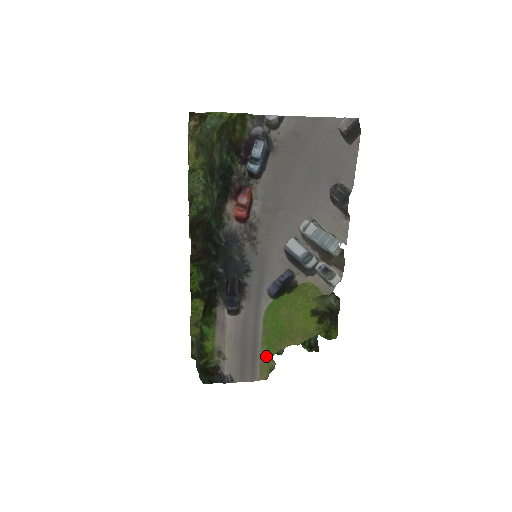
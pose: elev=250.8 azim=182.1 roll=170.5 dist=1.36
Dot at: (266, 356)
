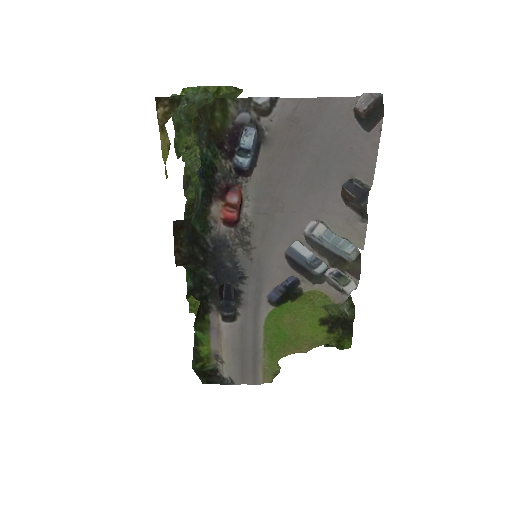
Dot at: (269, 361)
